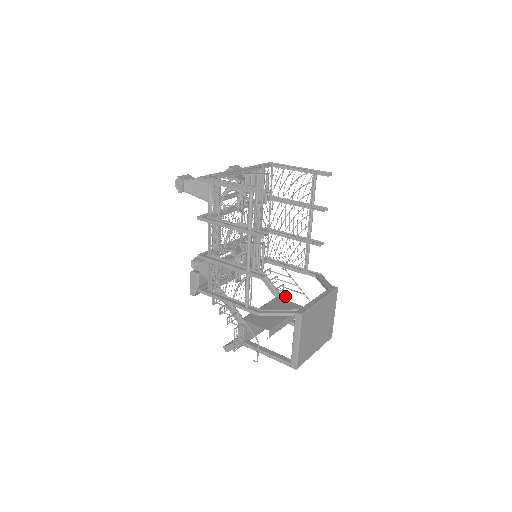
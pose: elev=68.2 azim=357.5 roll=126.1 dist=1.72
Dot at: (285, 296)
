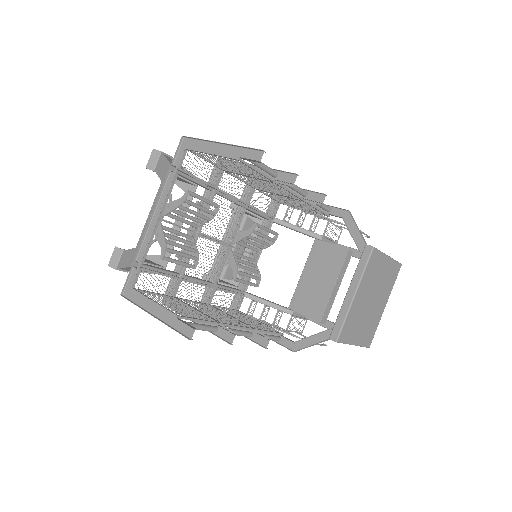
Dot at: (324, 232)
